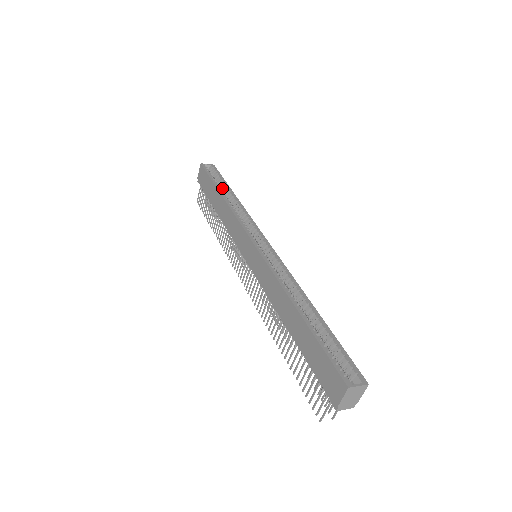
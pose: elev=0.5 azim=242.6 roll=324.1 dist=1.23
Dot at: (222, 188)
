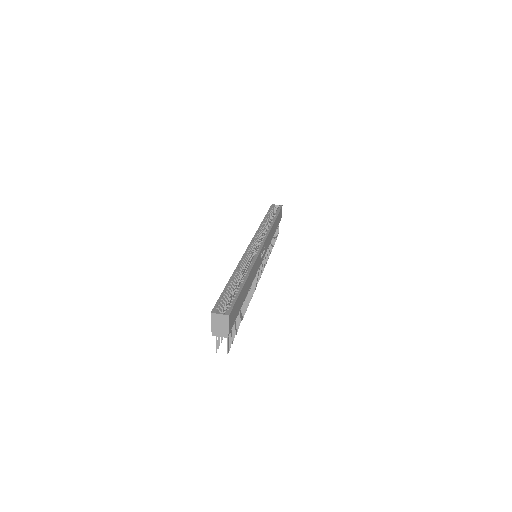
Dot at: (272, 218)
